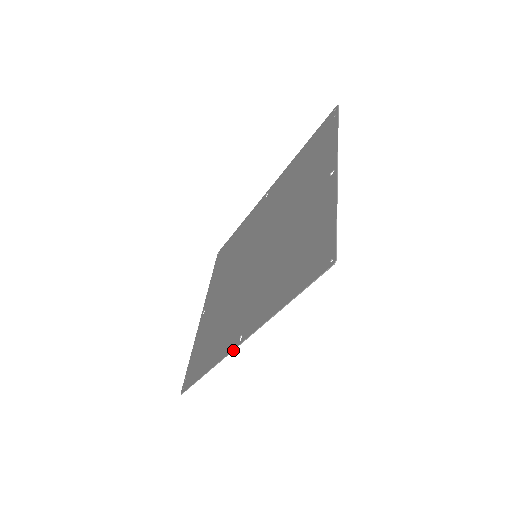
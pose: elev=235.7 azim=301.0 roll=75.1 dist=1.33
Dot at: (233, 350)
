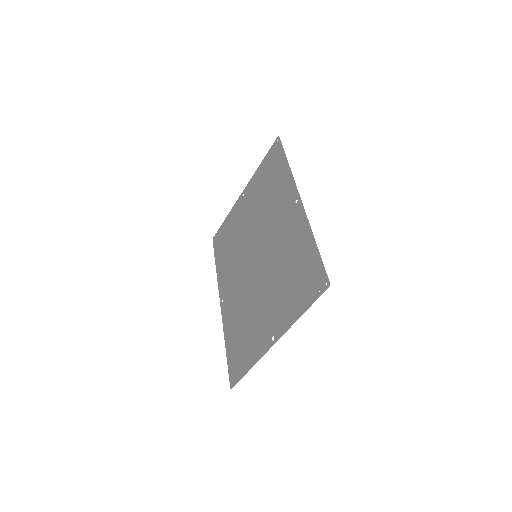
Dot at: (219, 297)
